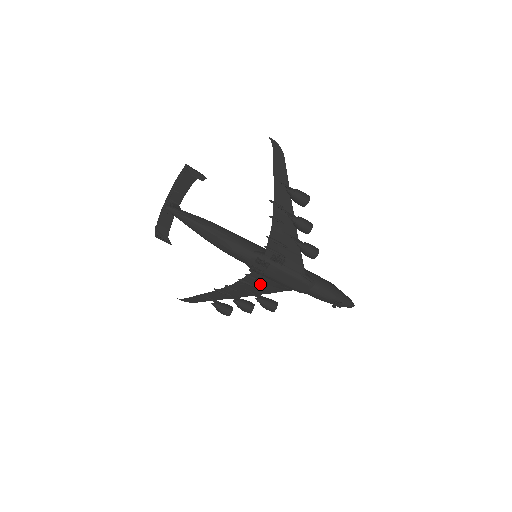
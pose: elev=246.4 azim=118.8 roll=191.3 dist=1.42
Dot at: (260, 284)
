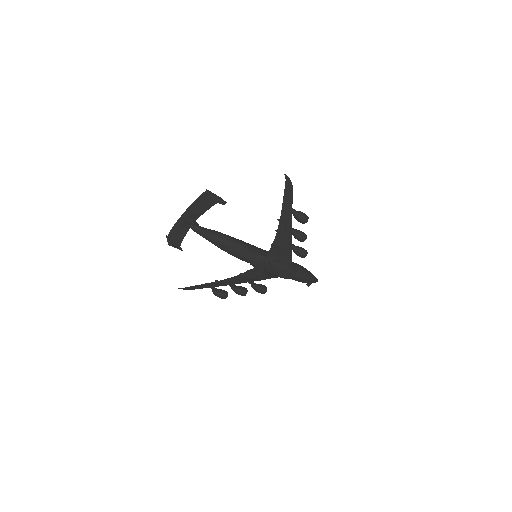
Dot at: (259, 277)
